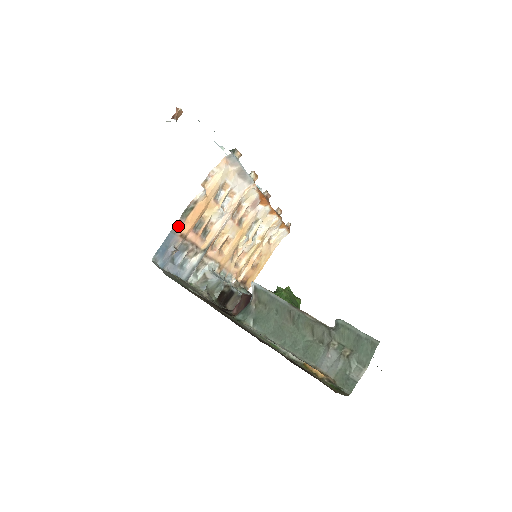
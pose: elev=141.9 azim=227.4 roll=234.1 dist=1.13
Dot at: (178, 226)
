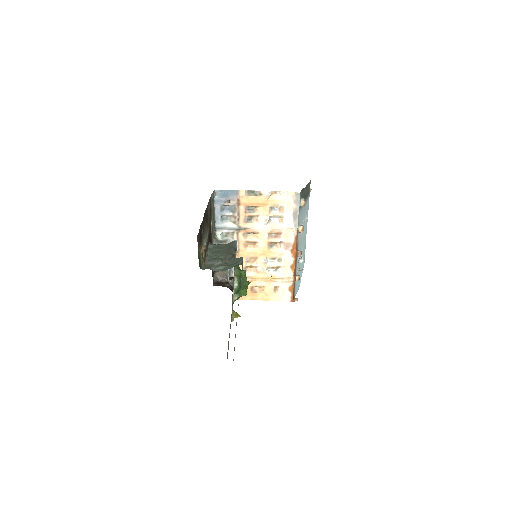
Dot at: (242, 193)
